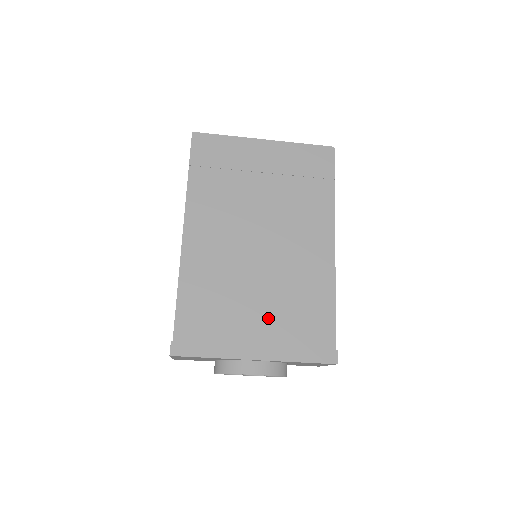
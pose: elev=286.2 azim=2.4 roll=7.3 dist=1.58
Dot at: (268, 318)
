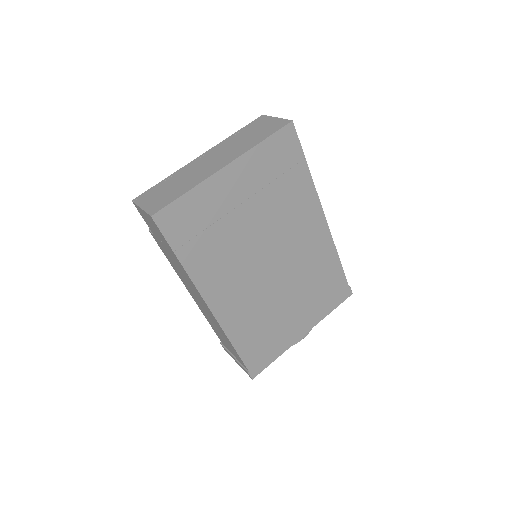
Dot at: (301, 307)
